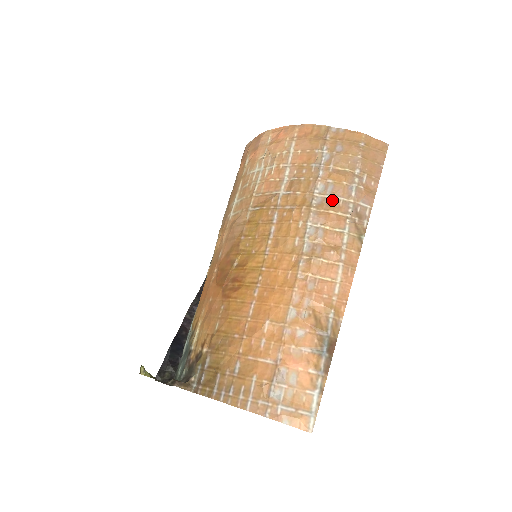
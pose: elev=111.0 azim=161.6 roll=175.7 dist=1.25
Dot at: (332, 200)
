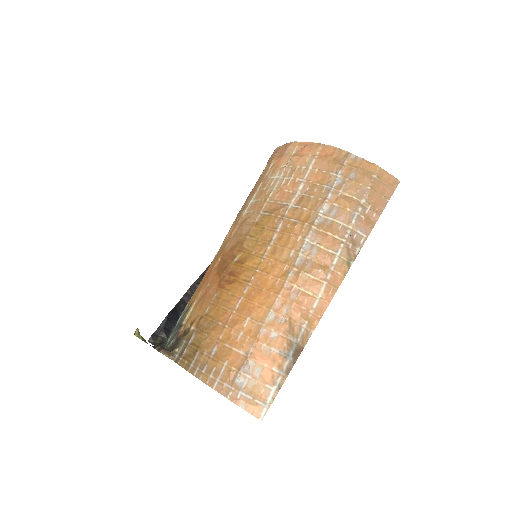
Dot at: (333, 223)
